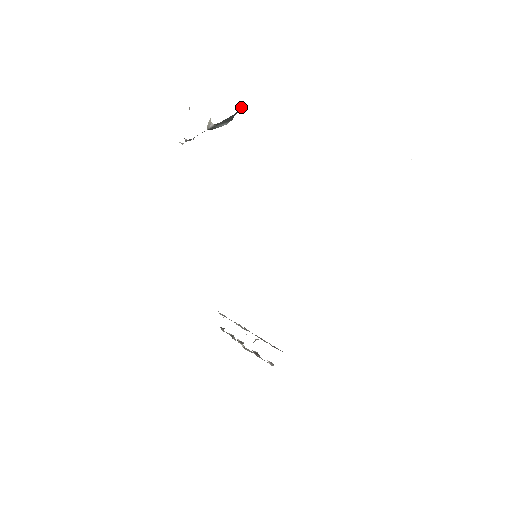
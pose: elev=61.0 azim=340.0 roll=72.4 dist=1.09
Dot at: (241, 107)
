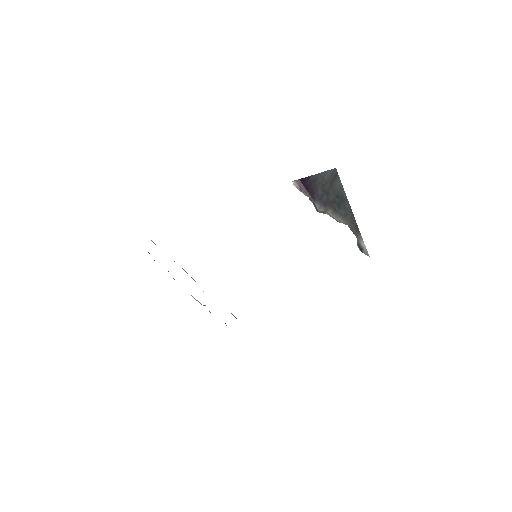
Dot at: (336, 171)
